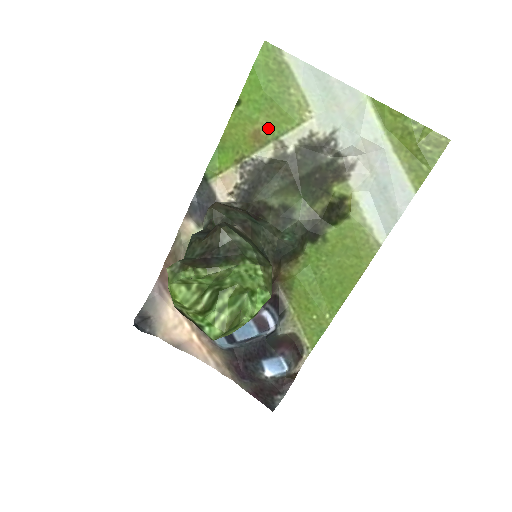
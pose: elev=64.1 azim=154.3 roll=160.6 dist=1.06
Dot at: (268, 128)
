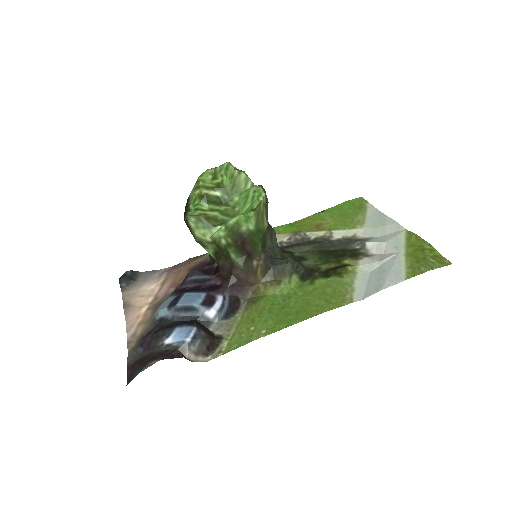
Dot at: (329, 225)
